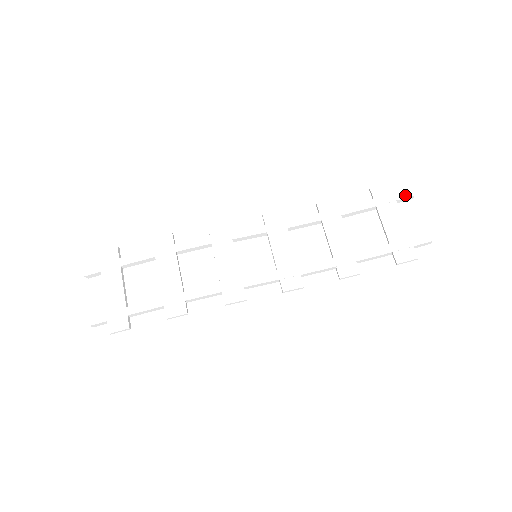
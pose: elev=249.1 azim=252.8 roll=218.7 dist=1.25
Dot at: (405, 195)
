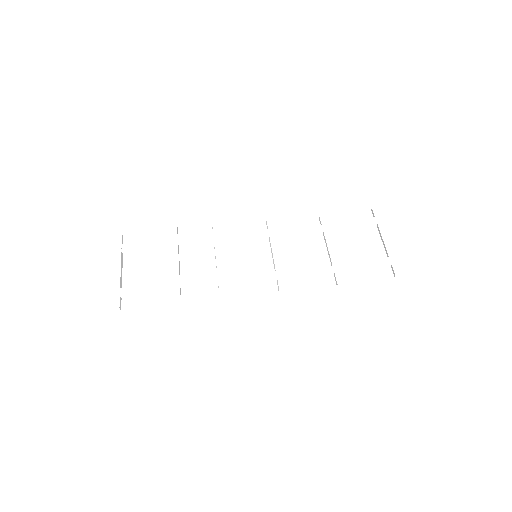
Dot at: (406, 216)
